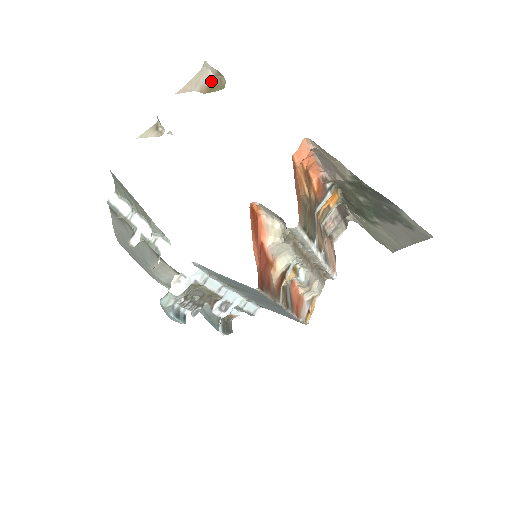
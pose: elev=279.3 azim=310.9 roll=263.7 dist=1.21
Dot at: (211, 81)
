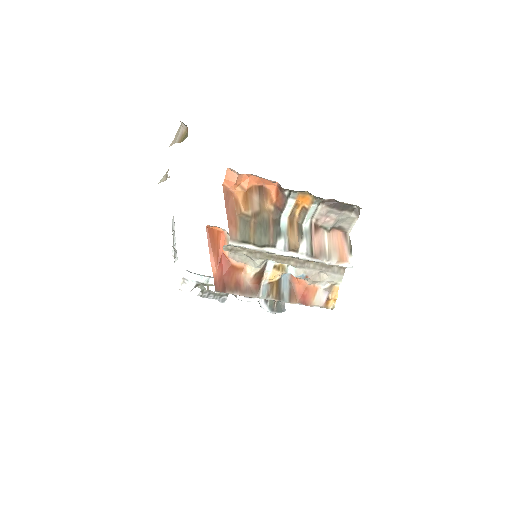
Dot at: (185, 131)
